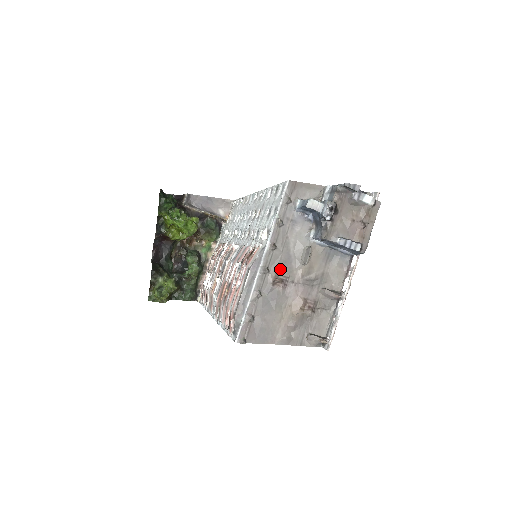
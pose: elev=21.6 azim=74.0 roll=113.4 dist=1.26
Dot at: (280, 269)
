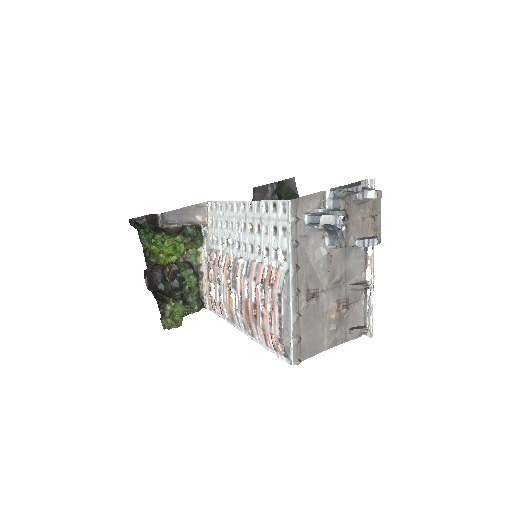
Dot at: (308, 285)
